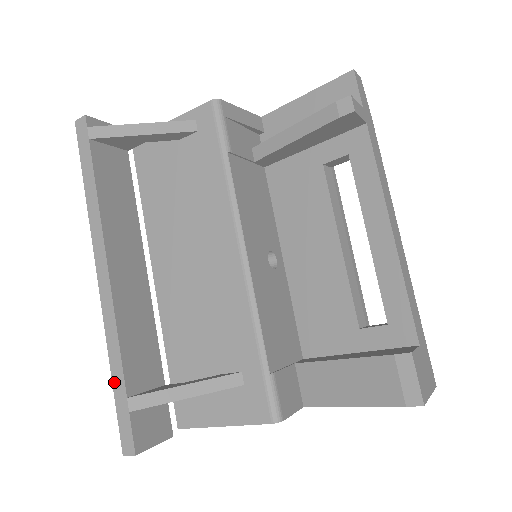
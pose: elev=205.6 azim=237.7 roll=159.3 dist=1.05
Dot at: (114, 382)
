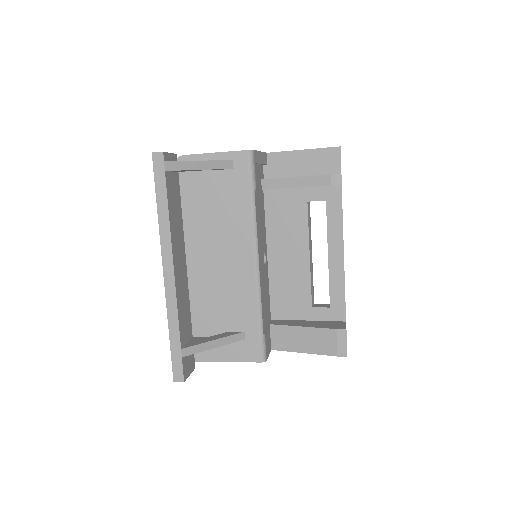
Dot at: (171, 339)
